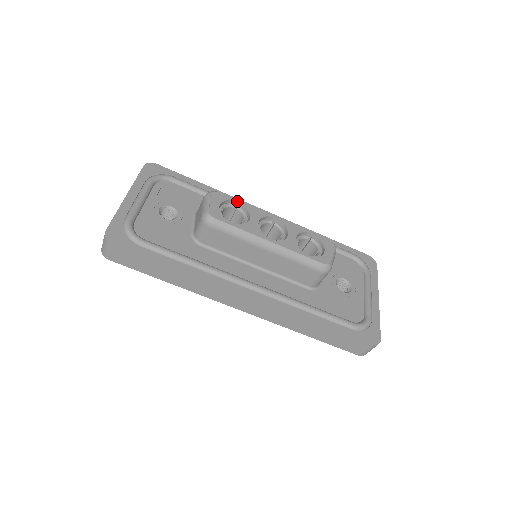
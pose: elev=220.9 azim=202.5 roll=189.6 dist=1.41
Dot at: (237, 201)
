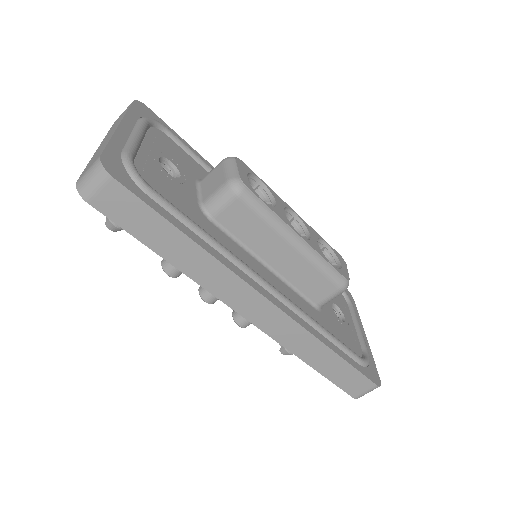
Dot at: (260, 179)
